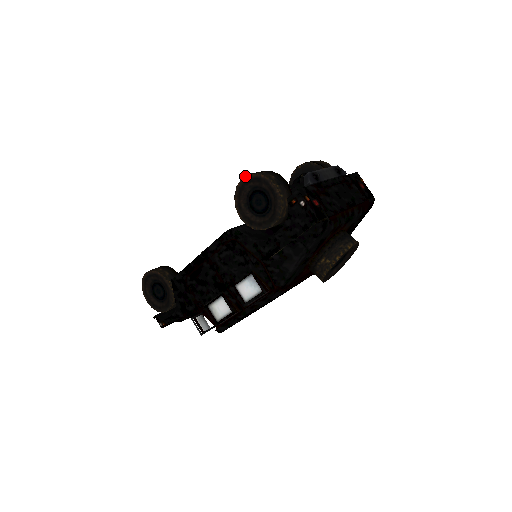
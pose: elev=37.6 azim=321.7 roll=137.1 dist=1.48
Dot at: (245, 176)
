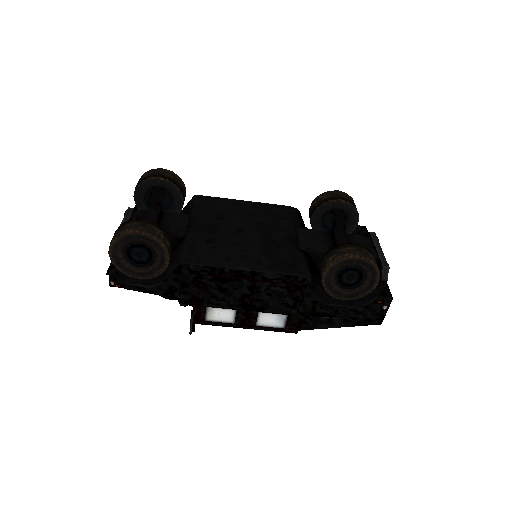
Dot at: (364, 257)
